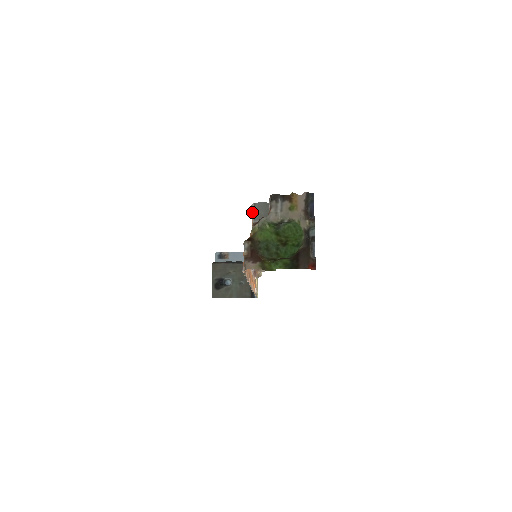
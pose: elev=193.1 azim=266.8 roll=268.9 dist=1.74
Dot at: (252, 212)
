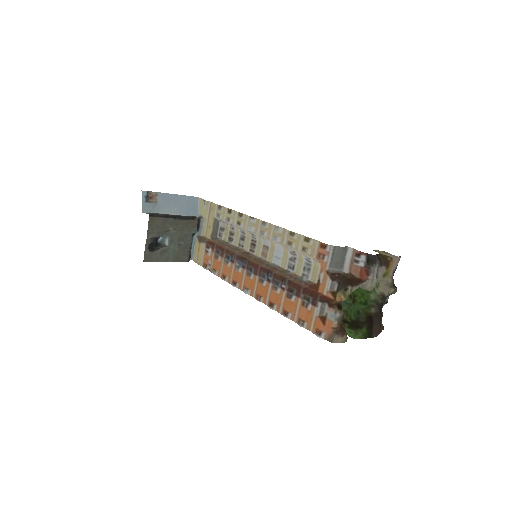
Dot at: (327, 255)
